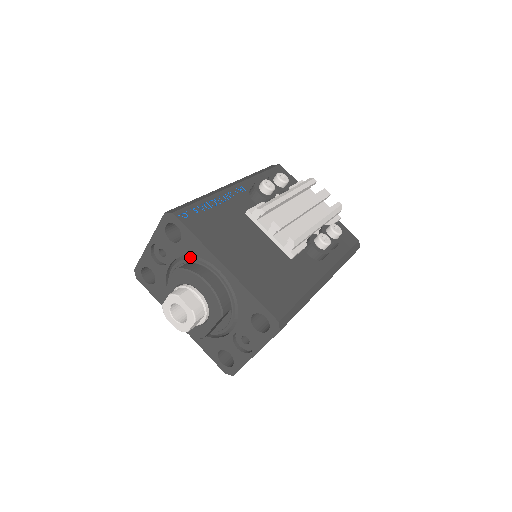
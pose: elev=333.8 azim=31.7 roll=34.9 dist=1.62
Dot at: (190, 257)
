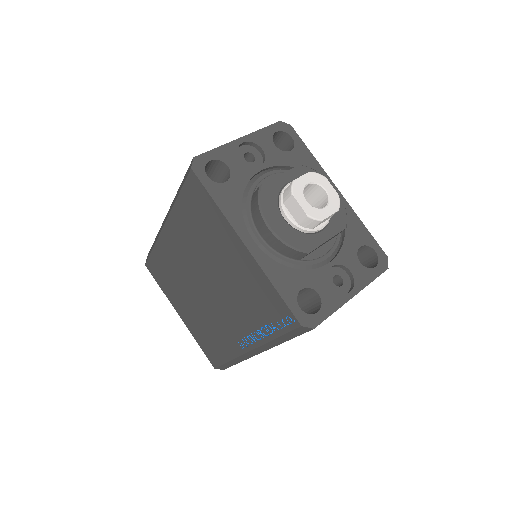
Dot at: occluded
